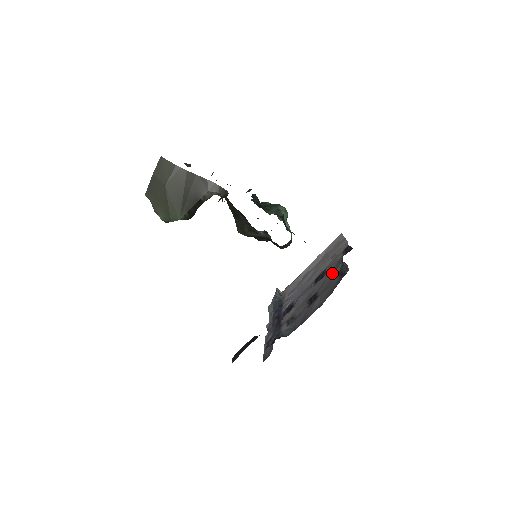
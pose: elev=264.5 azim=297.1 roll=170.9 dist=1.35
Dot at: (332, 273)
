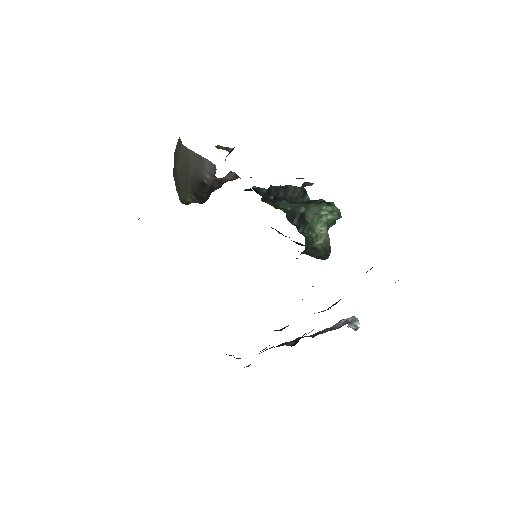
Dot at: occluded
